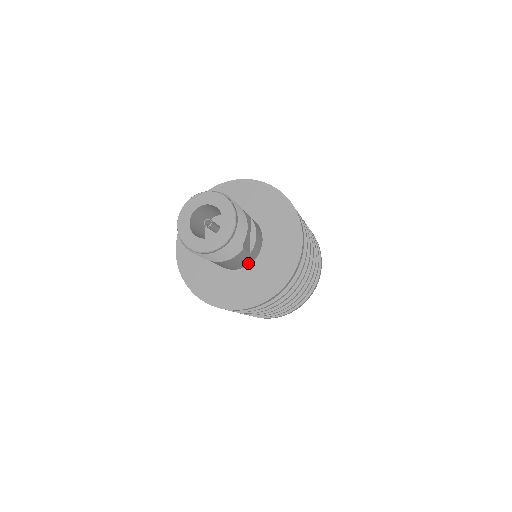
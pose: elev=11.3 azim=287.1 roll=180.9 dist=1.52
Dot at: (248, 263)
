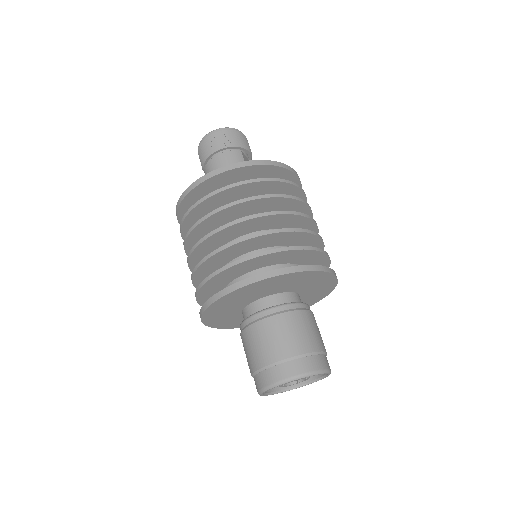
Dot at: occluded
